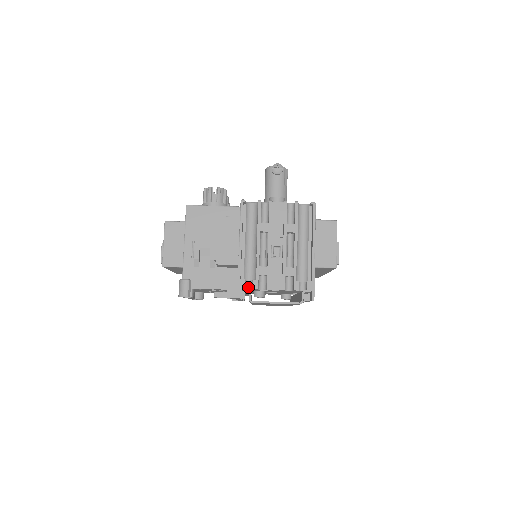
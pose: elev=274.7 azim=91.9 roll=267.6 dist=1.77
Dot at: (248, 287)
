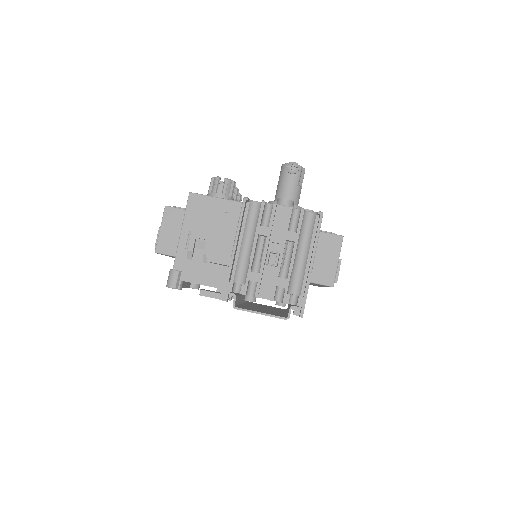
Dot at: (236, 290)
